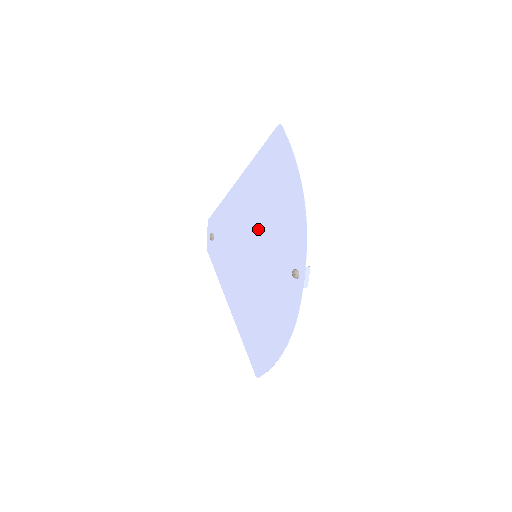
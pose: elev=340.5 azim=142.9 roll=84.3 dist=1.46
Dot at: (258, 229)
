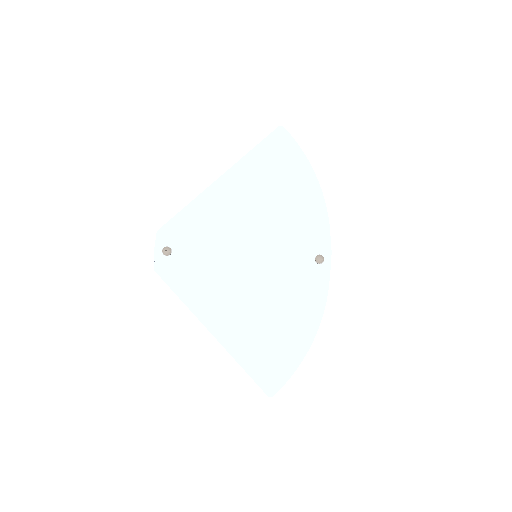
Dot at: (258, 226)
